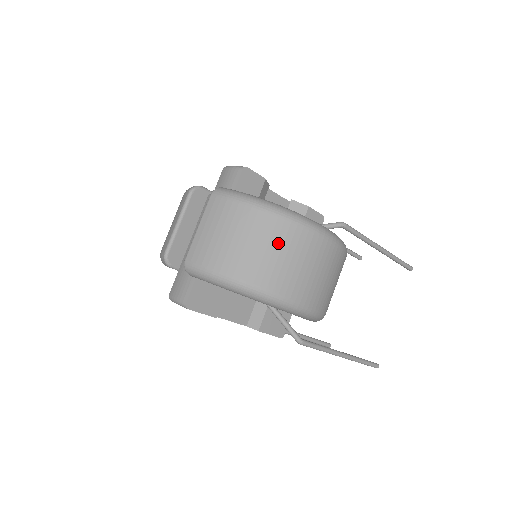
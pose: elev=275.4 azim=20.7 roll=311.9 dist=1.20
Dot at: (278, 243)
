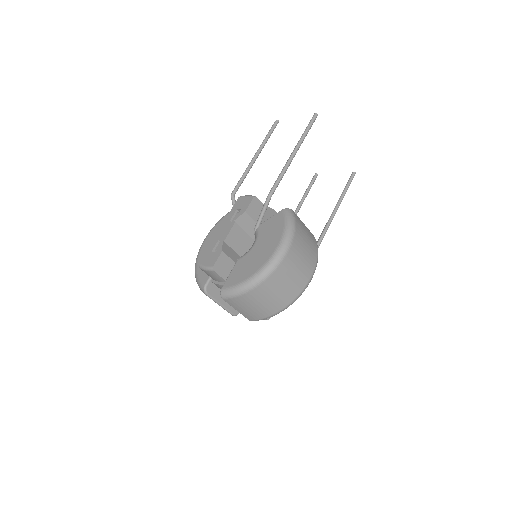
Dot at: (276, 287)
